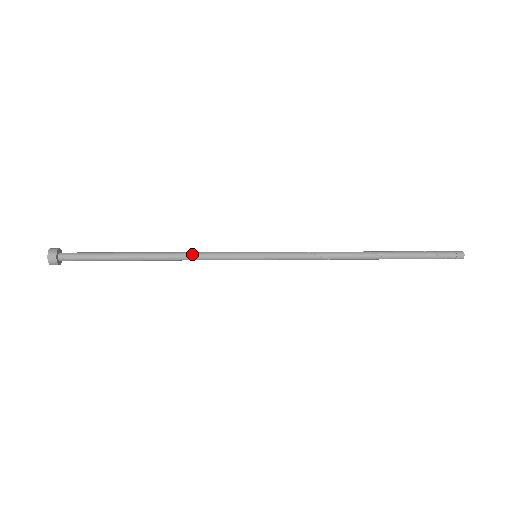
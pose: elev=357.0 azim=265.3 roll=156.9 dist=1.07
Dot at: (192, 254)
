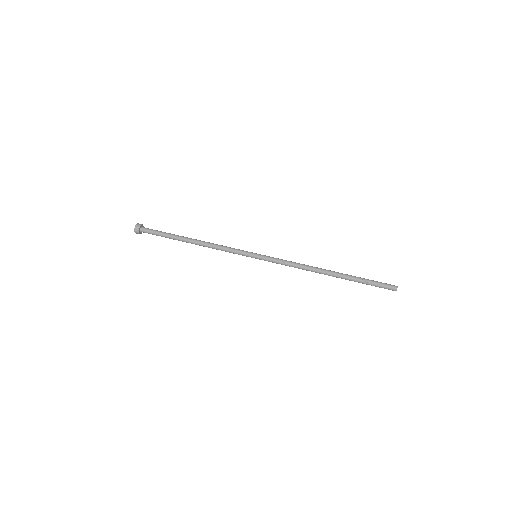
Dot at: (216, 249)
